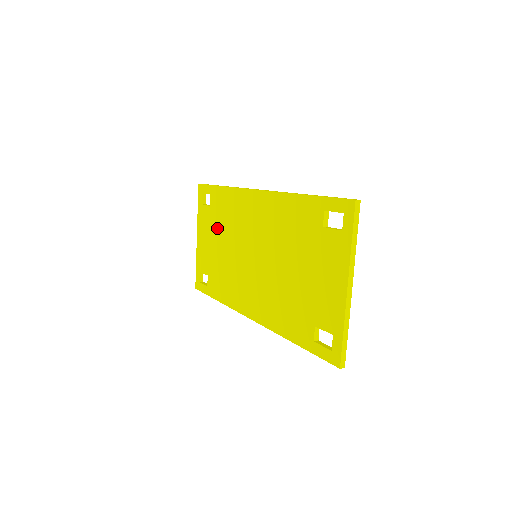
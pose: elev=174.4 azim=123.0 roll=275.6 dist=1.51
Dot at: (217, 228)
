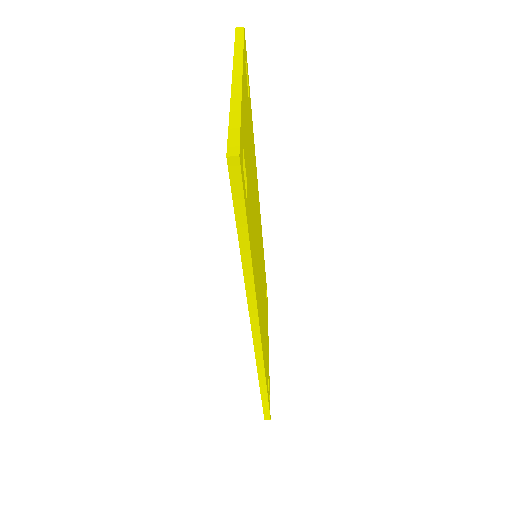
Dot at: occluded
